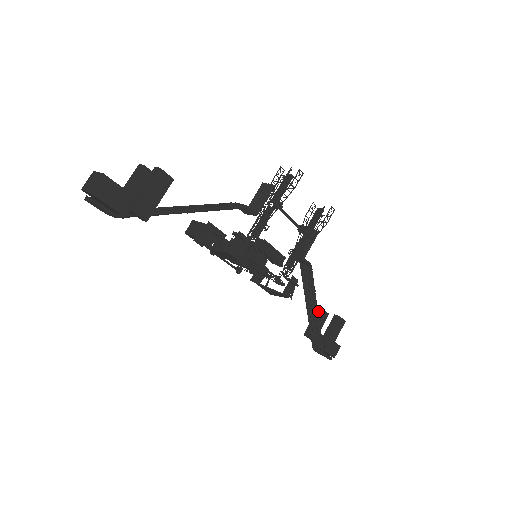
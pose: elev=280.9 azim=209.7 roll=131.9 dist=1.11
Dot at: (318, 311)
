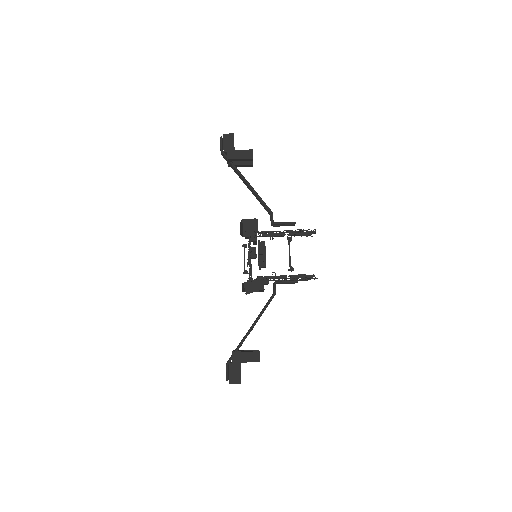
Dot at: occluded
